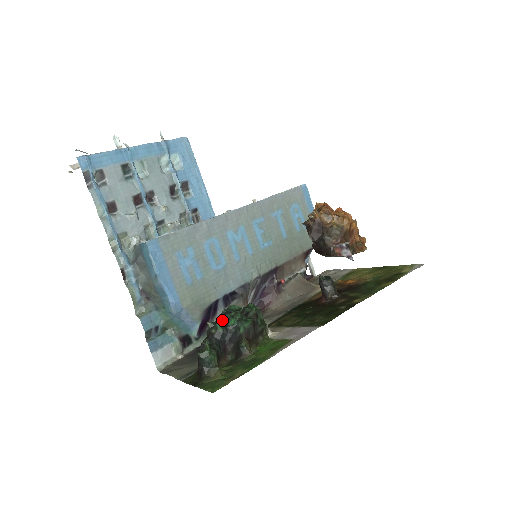
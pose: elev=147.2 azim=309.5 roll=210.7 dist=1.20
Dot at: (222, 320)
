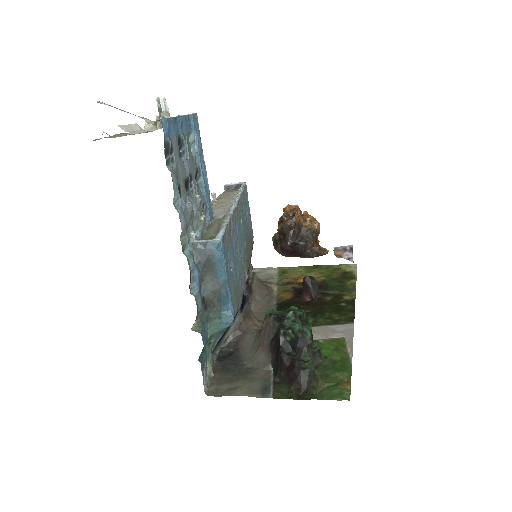
Dot at: (282, 326)
